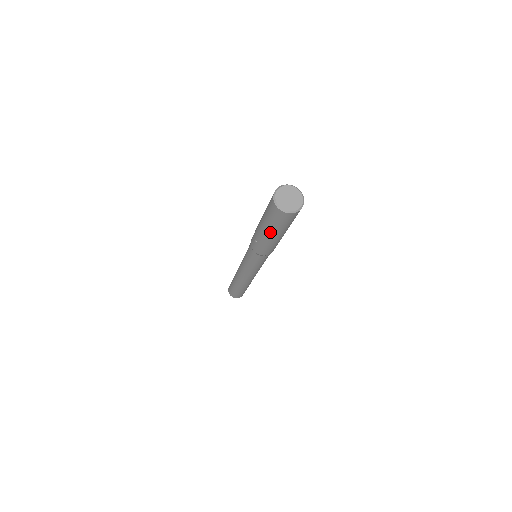
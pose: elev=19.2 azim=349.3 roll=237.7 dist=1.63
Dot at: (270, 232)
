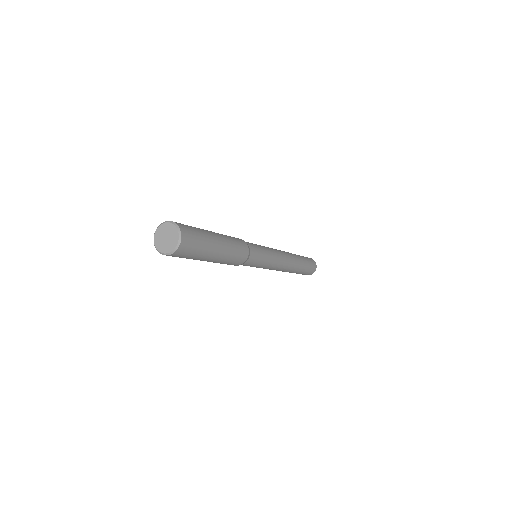
Dot at: occluded
